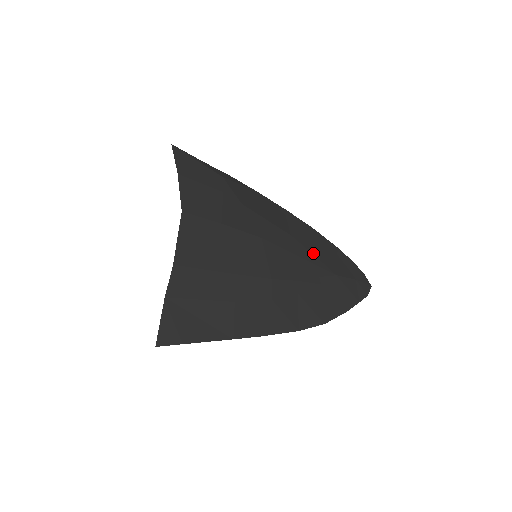
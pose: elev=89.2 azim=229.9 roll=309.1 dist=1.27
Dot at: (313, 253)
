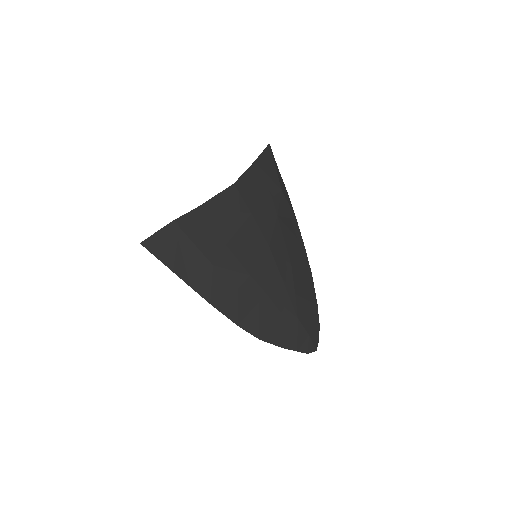
Dot at: (295, 290)
